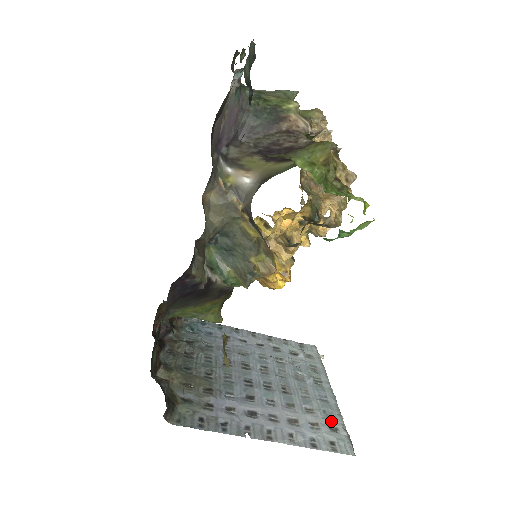
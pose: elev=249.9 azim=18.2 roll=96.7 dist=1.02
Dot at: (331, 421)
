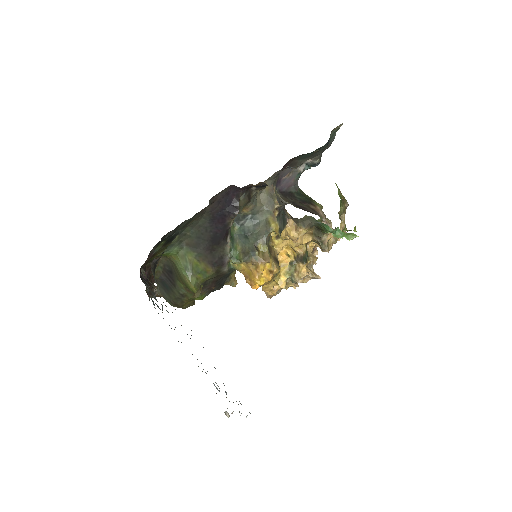
Dot at: occluded
